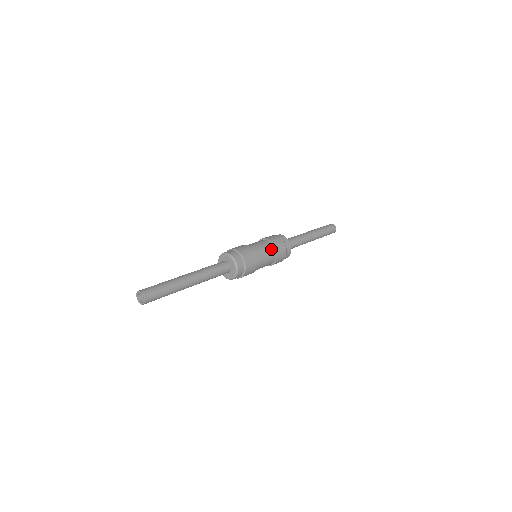
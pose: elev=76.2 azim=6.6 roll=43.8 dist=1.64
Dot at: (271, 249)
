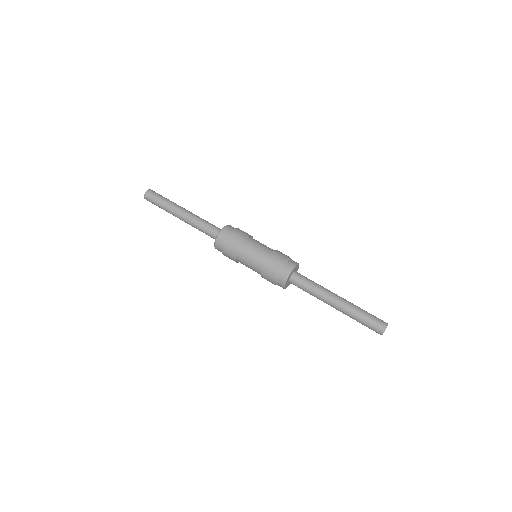
Dot at: (270, 250)
